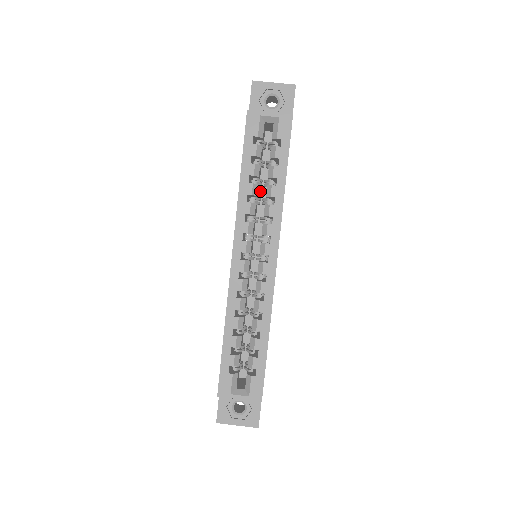
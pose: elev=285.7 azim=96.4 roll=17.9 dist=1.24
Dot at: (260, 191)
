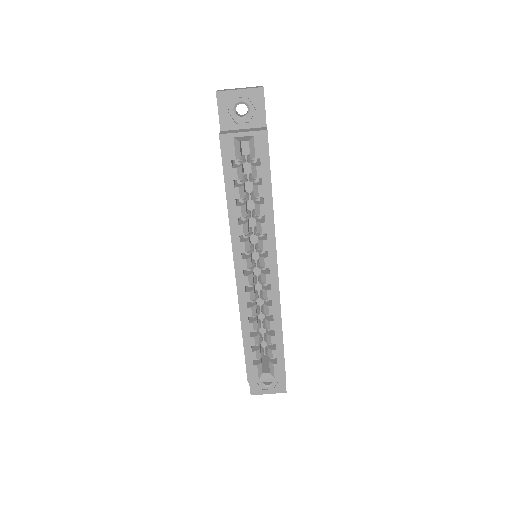
Dot at: occluded
